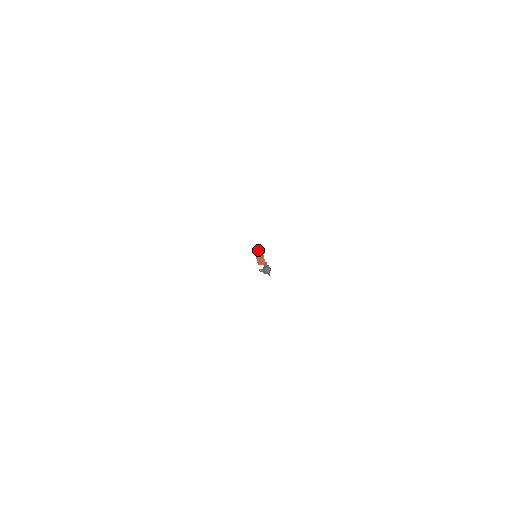
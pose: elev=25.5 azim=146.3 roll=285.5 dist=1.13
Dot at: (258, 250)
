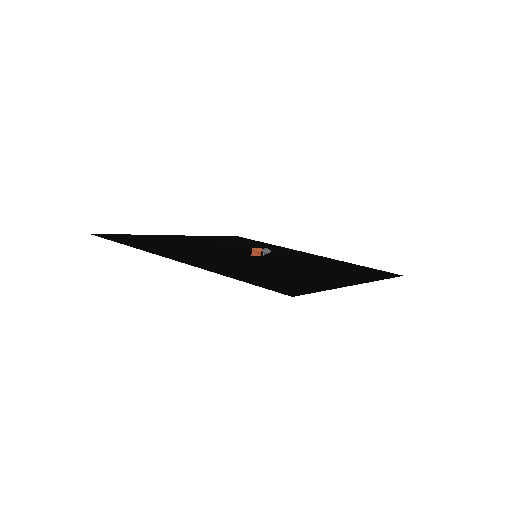
Dot at: (253, 253)
